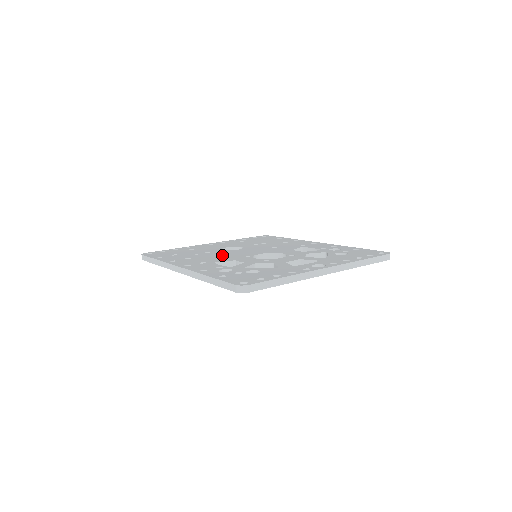
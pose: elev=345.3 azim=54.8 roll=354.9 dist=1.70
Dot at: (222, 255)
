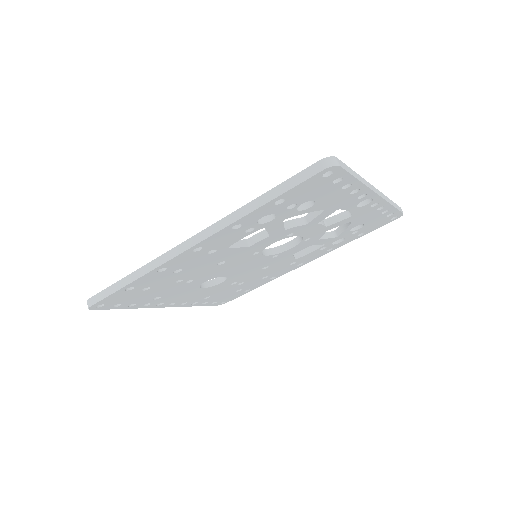
Dot at: occluded
